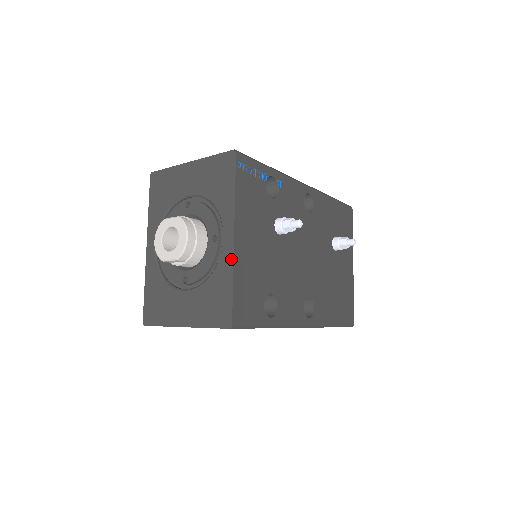
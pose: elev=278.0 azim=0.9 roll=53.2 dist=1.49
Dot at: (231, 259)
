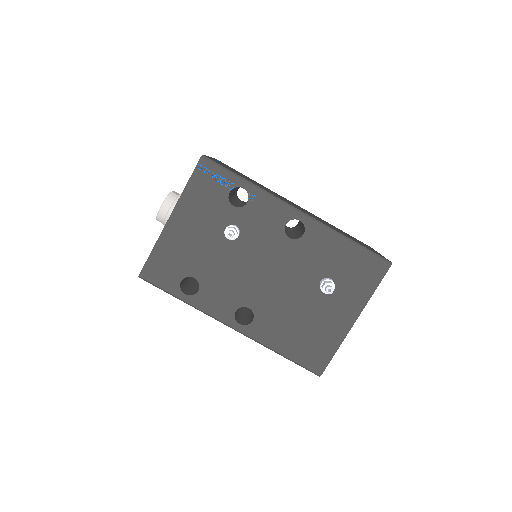
Dot at: (161, 232)
